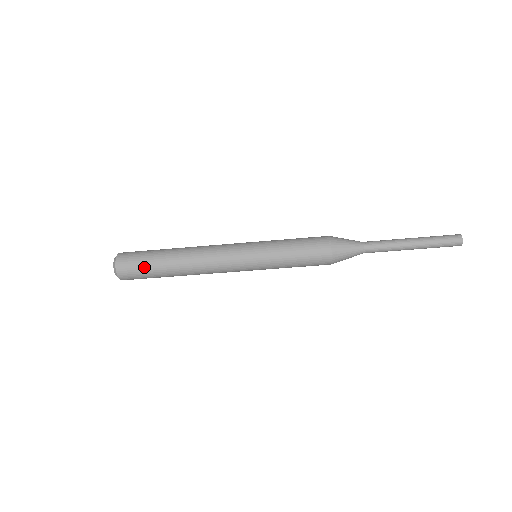
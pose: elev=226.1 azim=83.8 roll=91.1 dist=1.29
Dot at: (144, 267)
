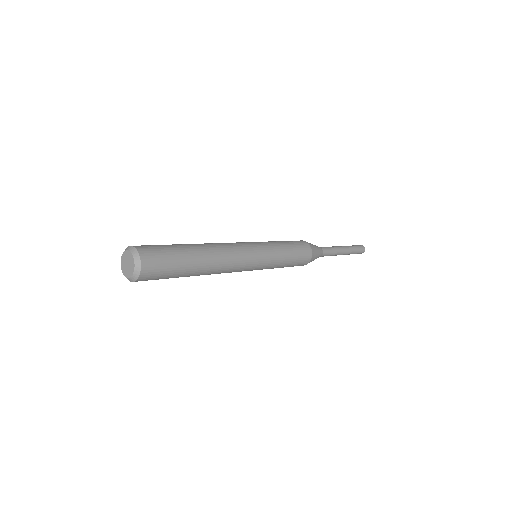
Dot at: (167, 278)
